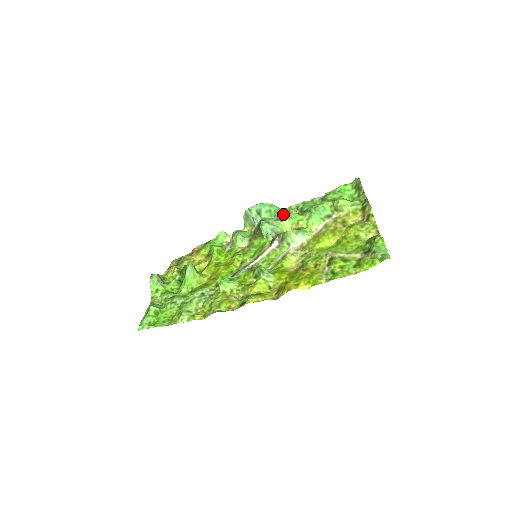
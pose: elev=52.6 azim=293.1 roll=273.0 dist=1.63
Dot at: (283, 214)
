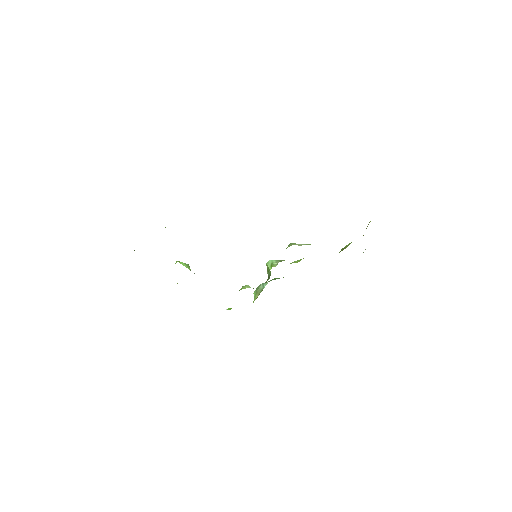
Dot at: occluded
